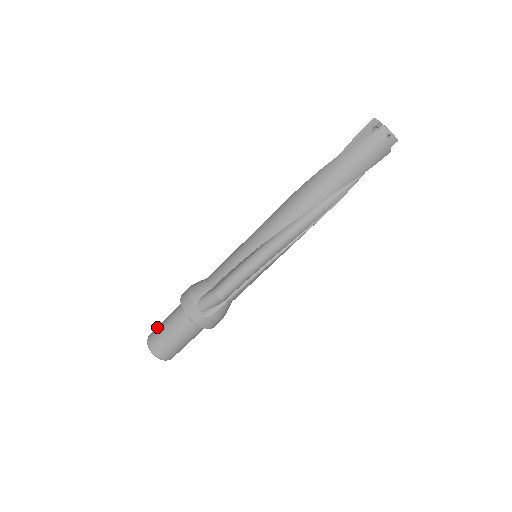
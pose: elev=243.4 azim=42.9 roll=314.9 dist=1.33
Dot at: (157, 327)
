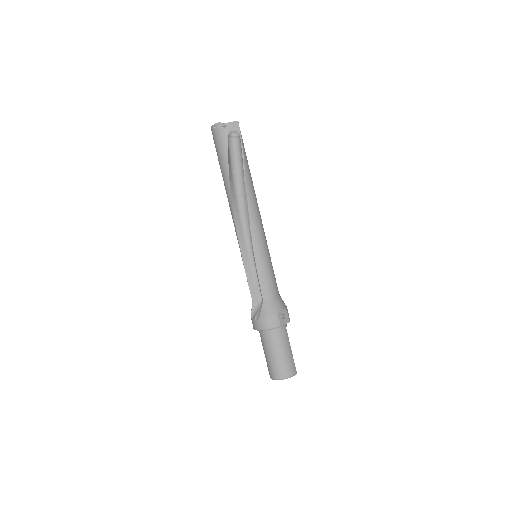
Dot at: occluded
